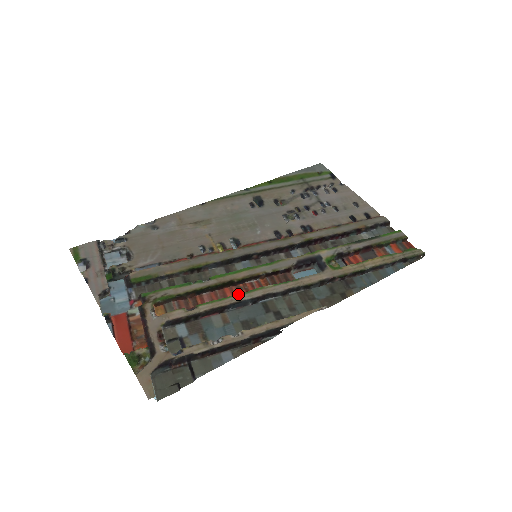
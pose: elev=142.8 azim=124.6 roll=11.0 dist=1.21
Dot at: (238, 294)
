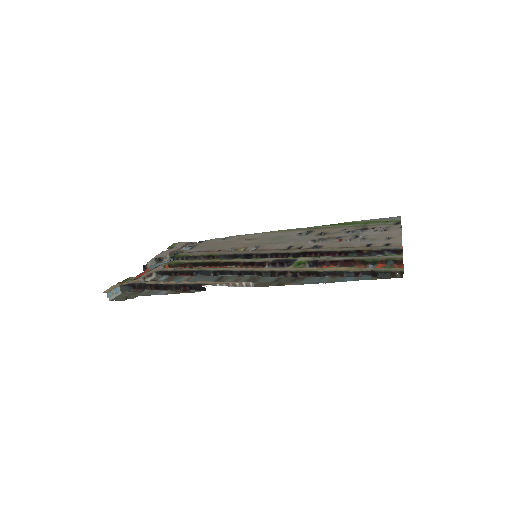
Dot at: occluded
